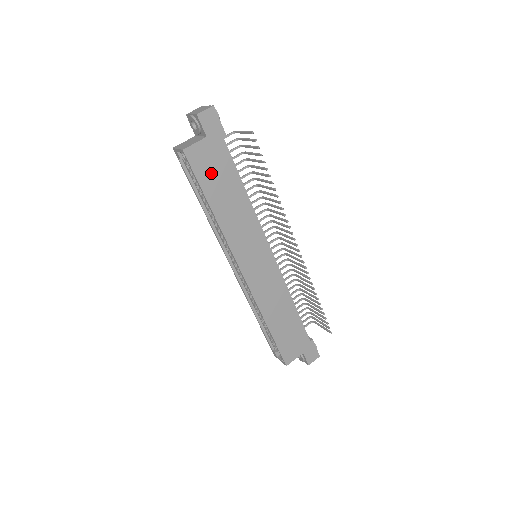
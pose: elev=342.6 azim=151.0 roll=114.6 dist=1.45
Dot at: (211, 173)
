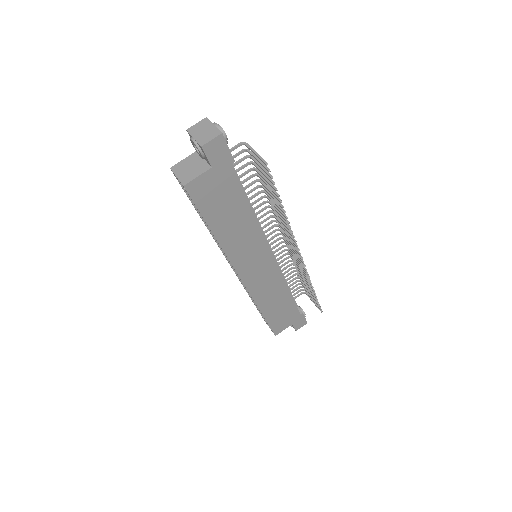
Dot at: (215, 201)
